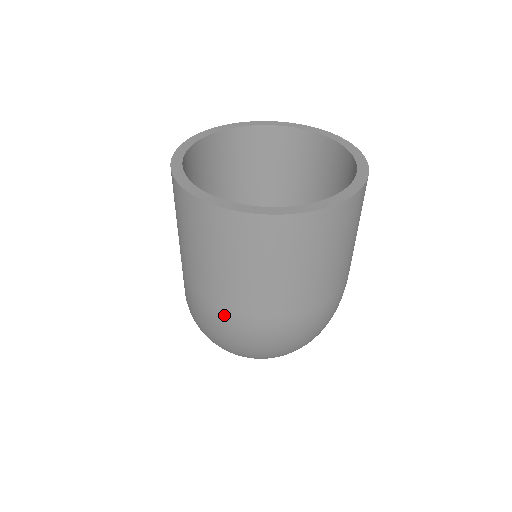
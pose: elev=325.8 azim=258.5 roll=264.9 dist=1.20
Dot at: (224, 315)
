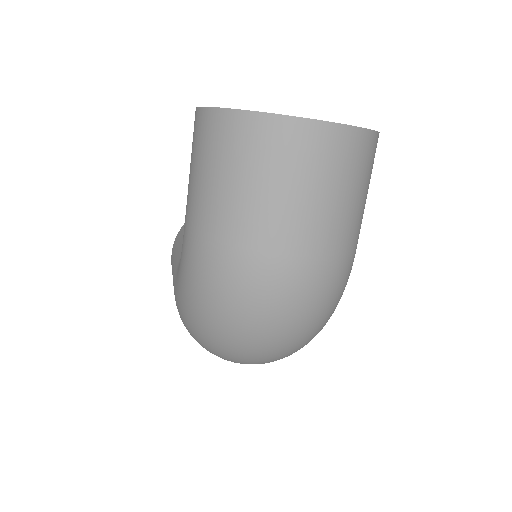
Dot at: (227, 254)
